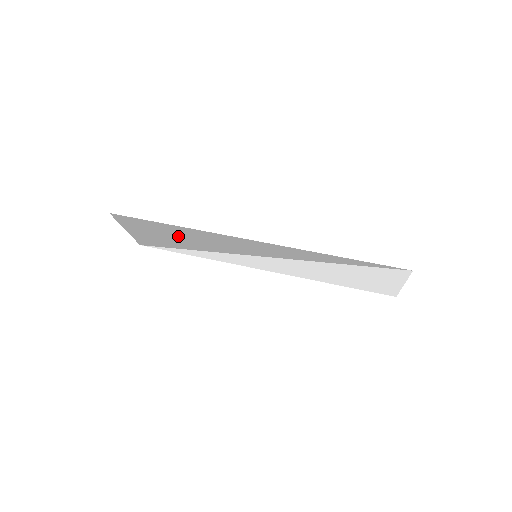
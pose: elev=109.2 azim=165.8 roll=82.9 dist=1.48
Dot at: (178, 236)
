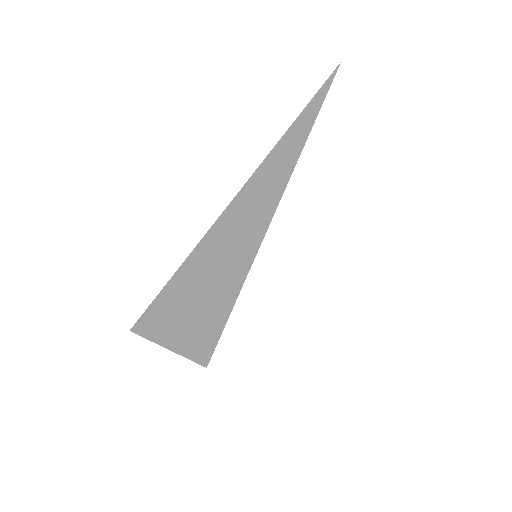
Dot at: (190, 306)
